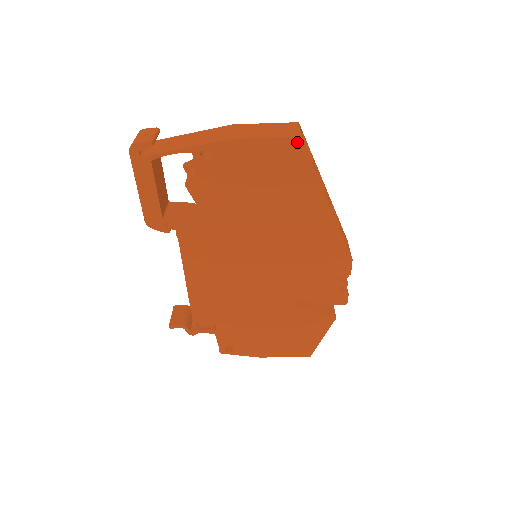
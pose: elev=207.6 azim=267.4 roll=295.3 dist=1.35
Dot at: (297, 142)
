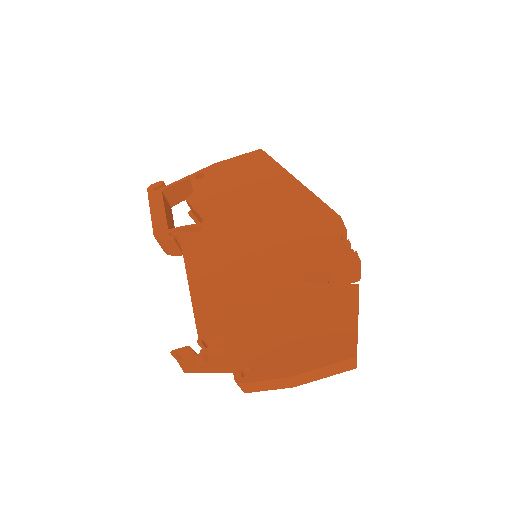
Dot at: (260, 152)
